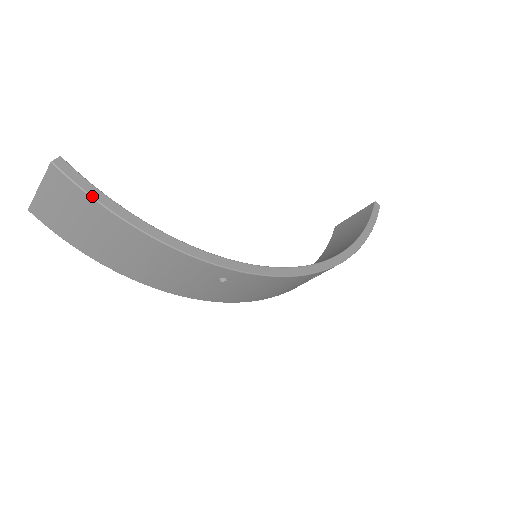
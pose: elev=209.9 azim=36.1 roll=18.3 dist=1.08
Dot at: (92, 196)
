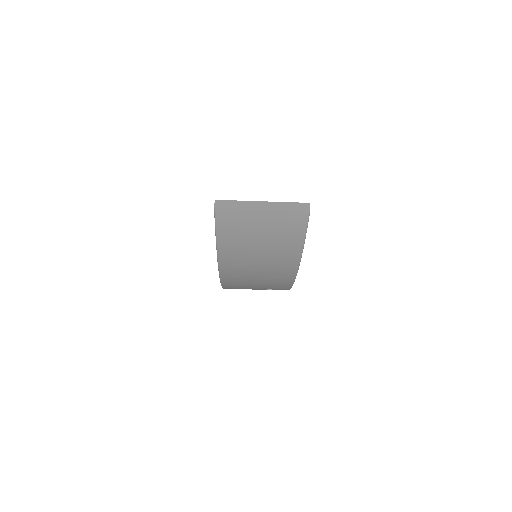
Dot at: occluded
